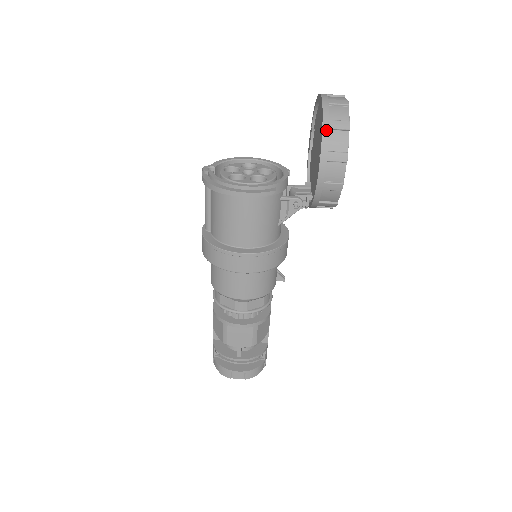
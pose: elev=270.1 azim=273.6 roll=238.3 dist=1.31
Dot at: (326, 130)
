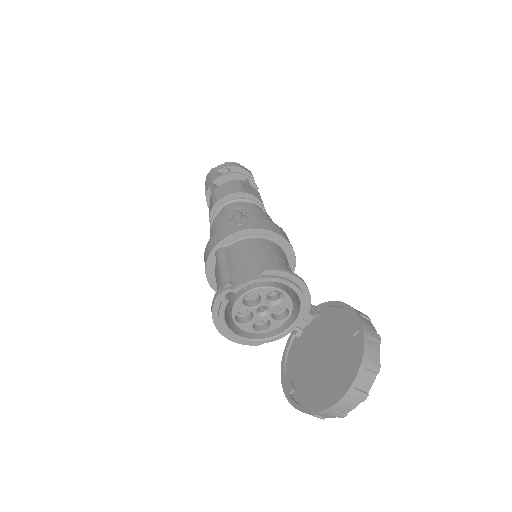
Dot at: occluded
